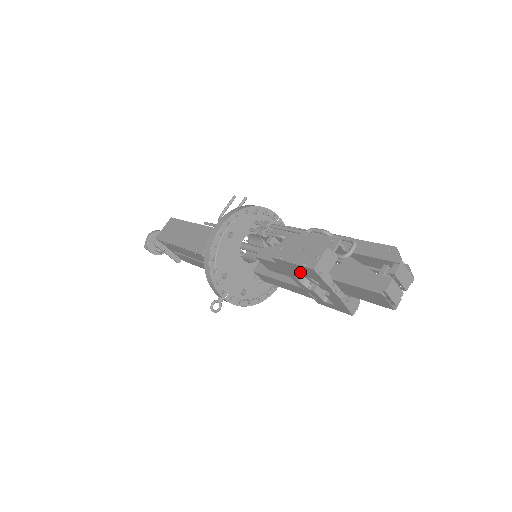
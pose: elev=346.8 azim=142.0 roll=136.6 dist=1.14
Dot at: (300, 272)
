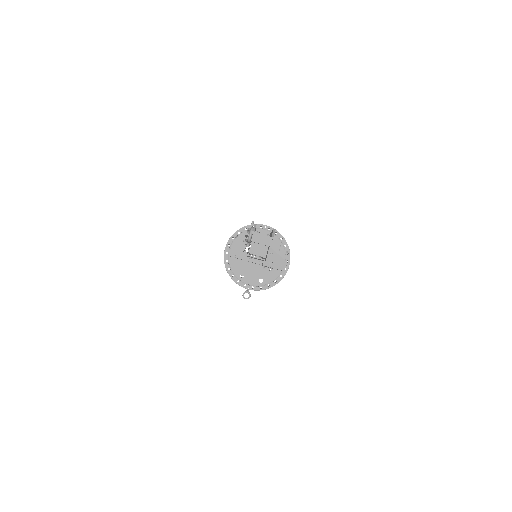
Dot at: occluded
